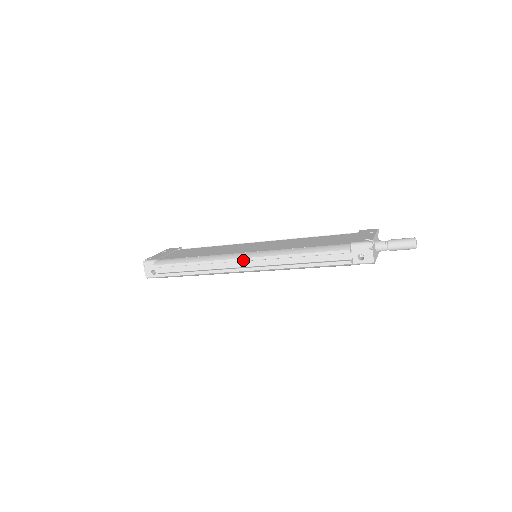
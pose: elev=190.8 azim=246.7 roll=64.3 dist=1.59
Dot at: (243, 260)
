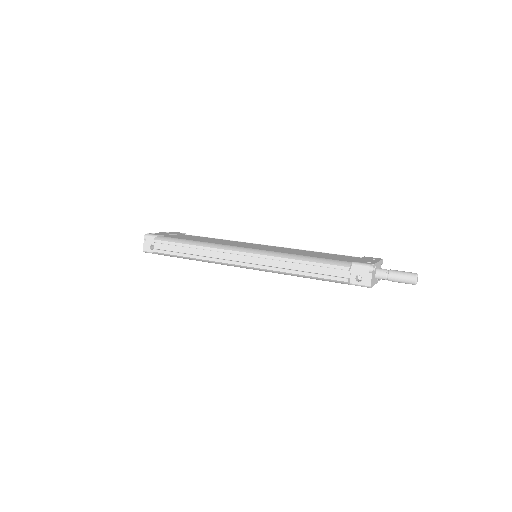
Dot at: (242, 254)
